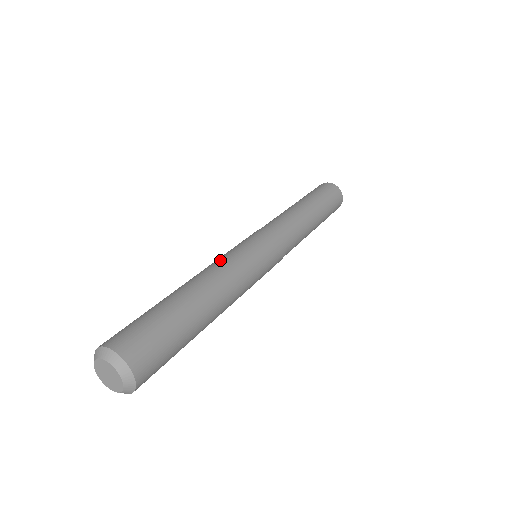
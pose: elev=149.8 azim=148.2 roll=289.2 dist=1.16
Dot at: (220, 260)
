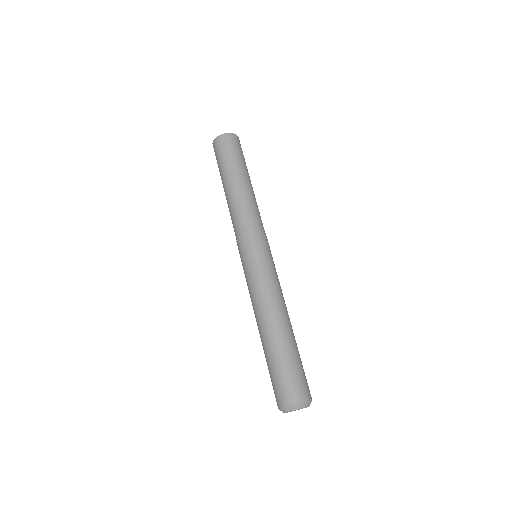
Dot at: (270, 288)
